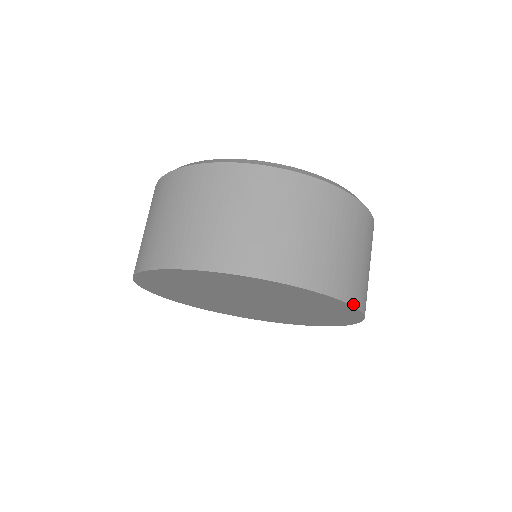
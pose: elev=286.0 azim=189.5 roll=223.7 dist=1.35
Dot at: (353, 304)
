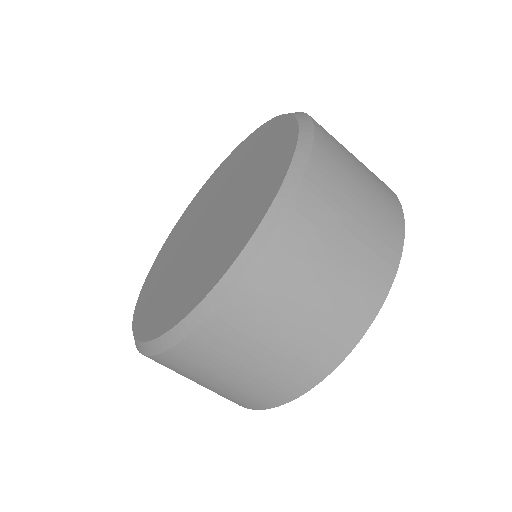
Dot at: (345, 355)
